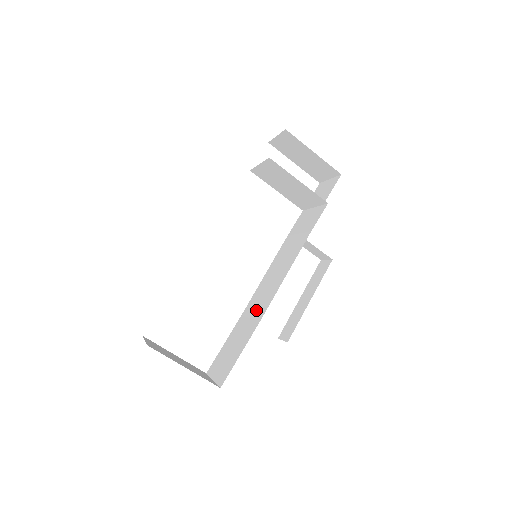
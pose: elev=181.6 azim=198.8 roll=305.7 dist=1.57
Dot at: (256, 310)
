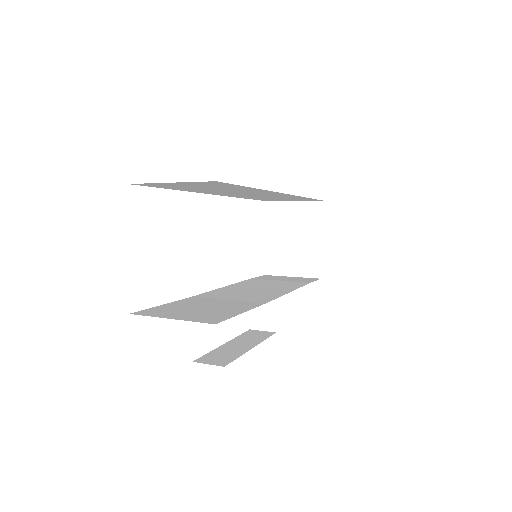
Dot at: (240, 297)
